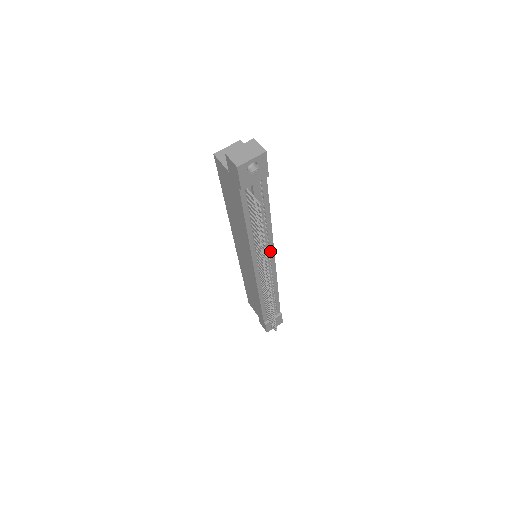
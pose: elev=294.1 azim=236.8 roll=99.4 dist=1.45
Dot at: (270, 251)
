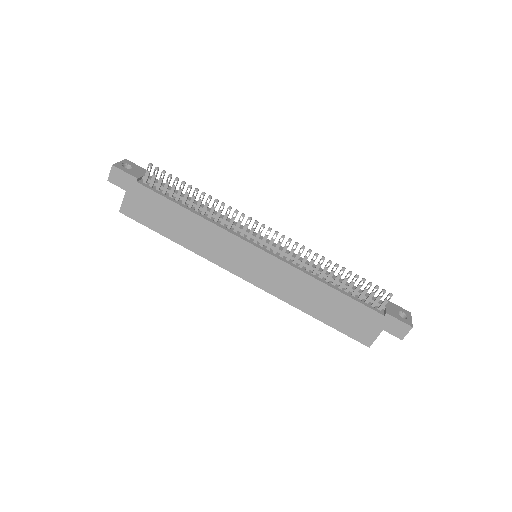
Dot at: occluded
